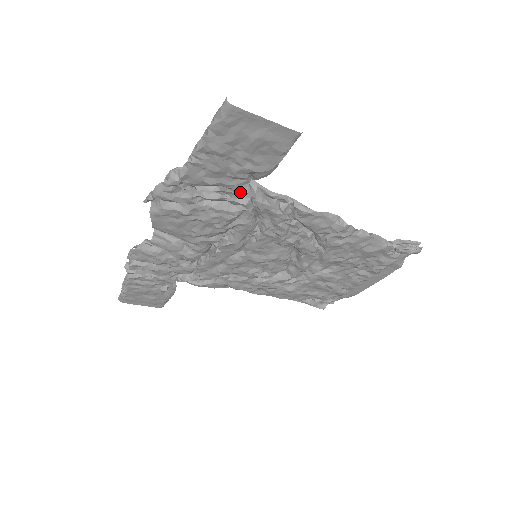
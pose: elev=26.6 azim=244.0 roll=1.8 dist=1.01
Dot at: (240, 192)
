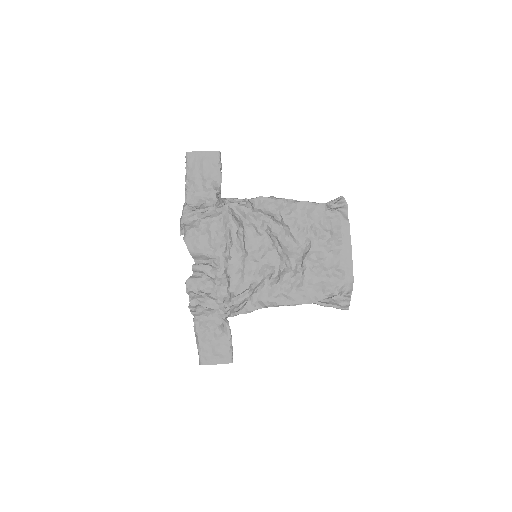
Dot at: (215, 199)
